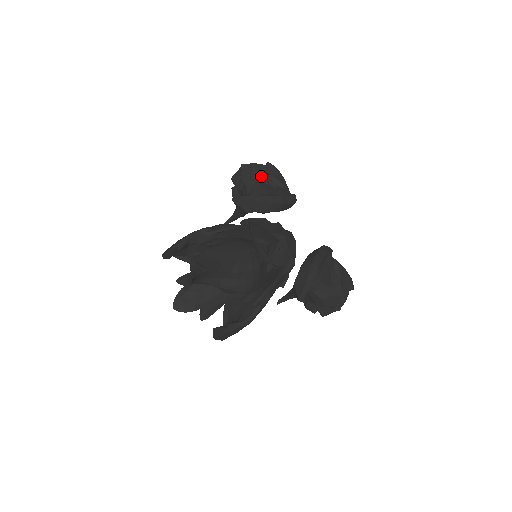
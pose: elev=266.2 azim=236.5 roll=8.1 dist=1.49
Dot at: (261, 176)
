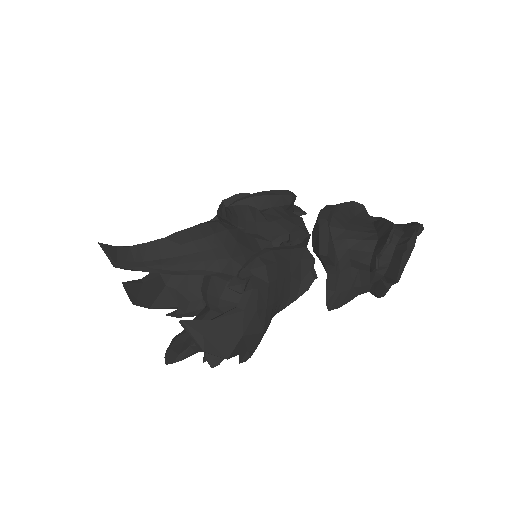
Dot at: occluded
